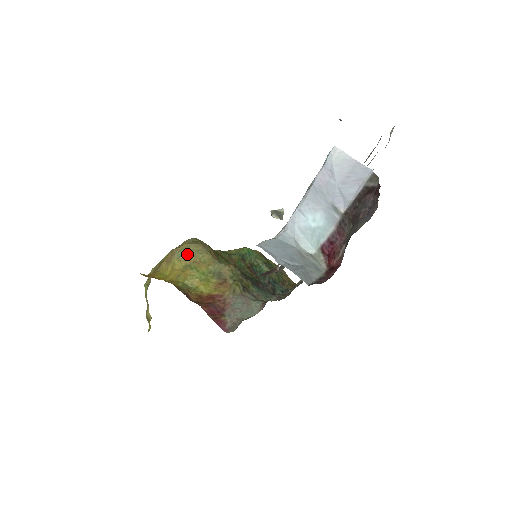
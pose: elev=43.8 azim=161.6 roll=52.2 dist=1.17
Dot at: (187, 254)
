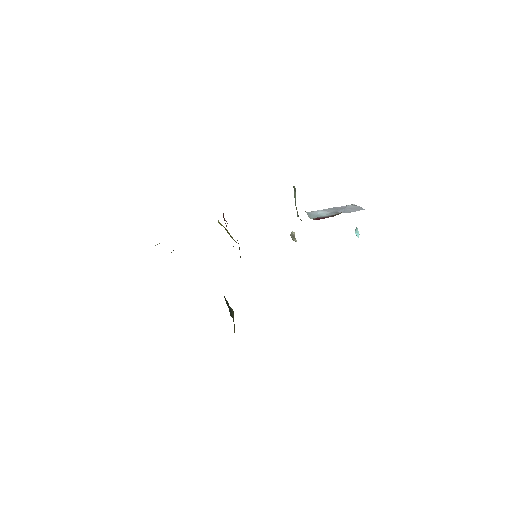
Dot at: occluded
